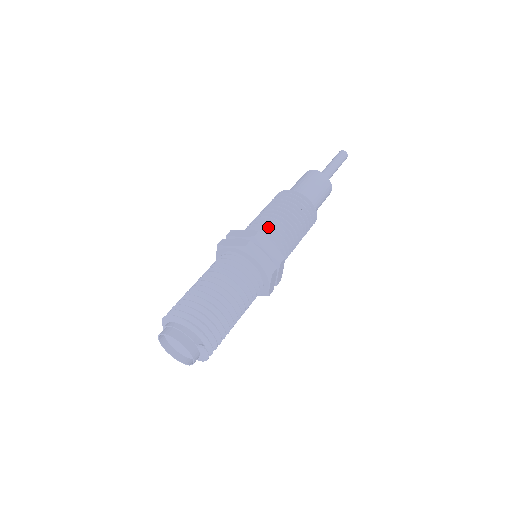
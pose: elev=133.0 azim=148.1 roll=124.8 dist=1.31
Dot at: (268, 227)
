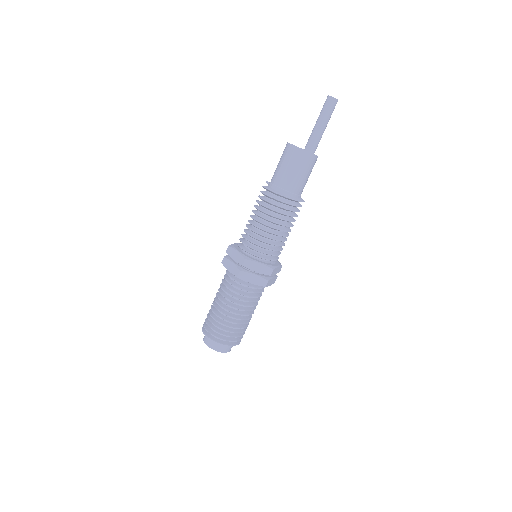
Dot at: occluded
